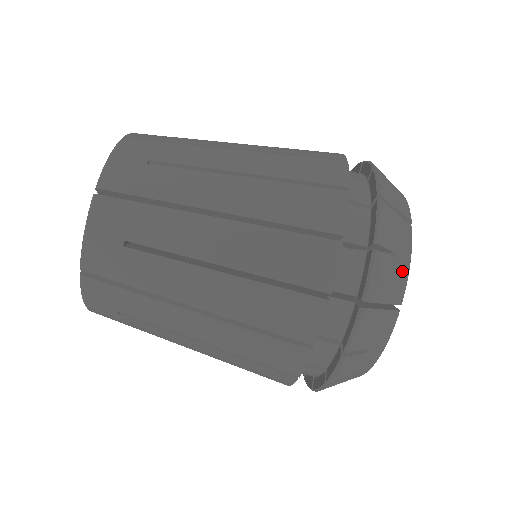
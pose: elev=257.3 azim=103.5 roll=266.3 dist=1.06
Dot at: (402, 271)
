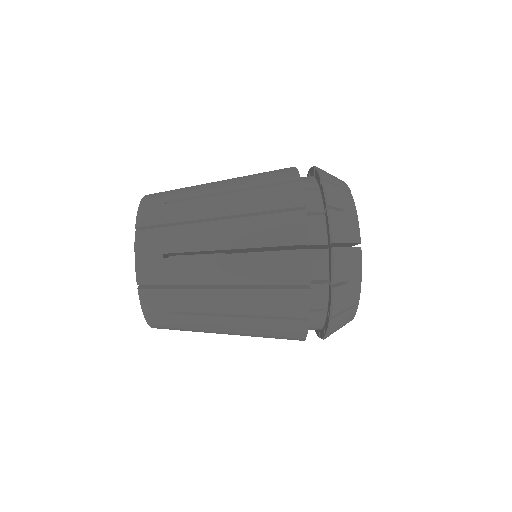
Dot at: (340, 180)
